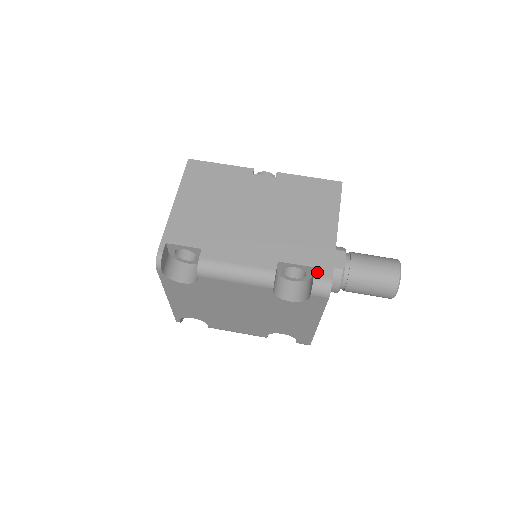
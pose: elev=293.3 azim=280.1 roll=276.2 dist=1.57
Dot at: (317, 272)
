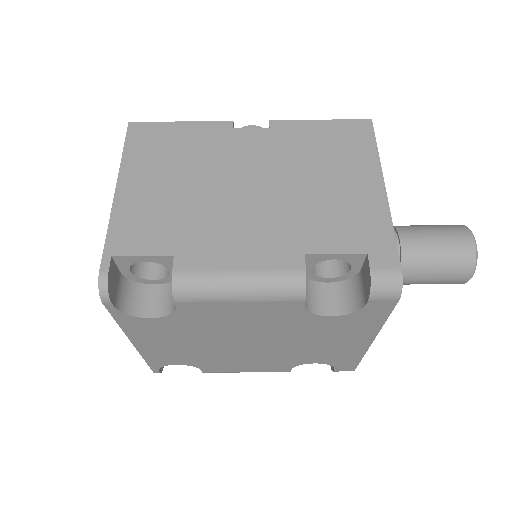
Dot at: (373, 260)
